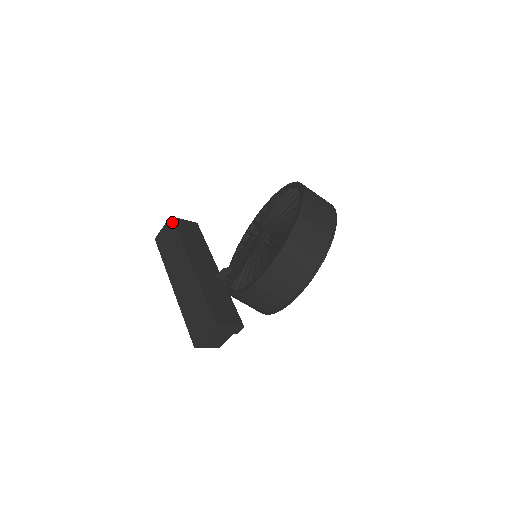
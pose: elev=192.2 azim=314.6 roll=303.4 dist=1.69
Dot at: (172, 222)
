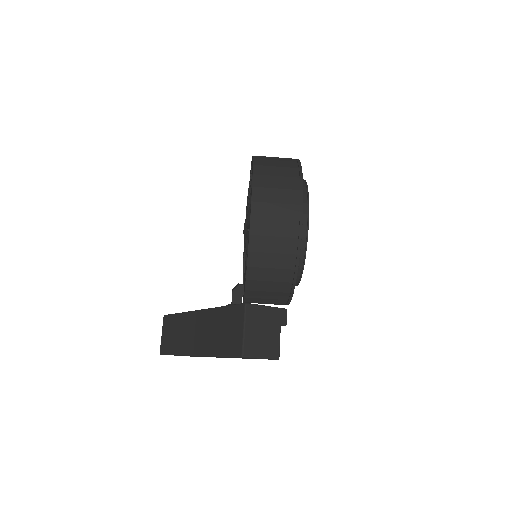
Dot at: (167, 315)
